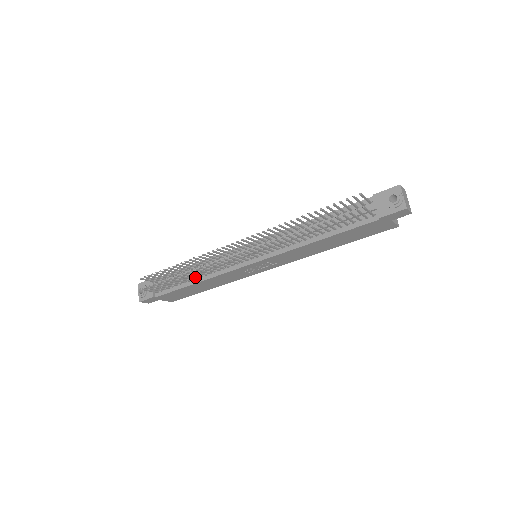
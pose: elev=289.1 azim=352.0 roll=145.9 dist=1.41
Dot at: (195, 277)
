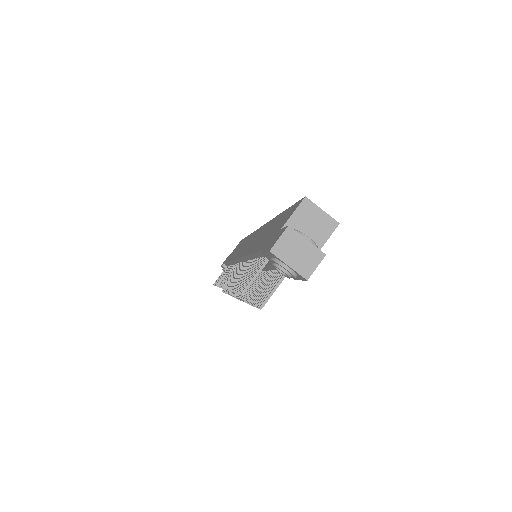
Dot at: occluded
